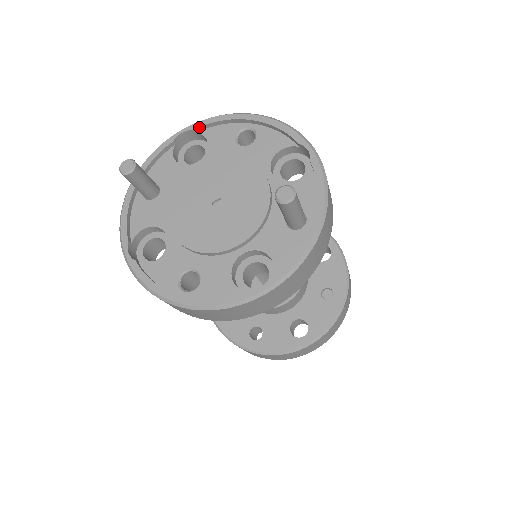
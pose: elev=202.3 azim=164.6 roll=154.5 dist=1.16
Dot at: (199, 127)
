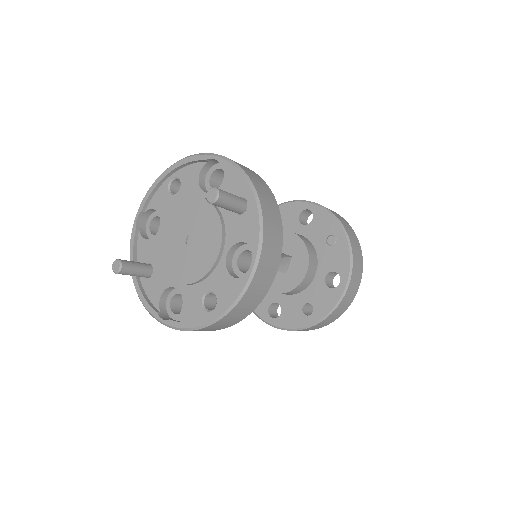
Dot at: (144, 206)
